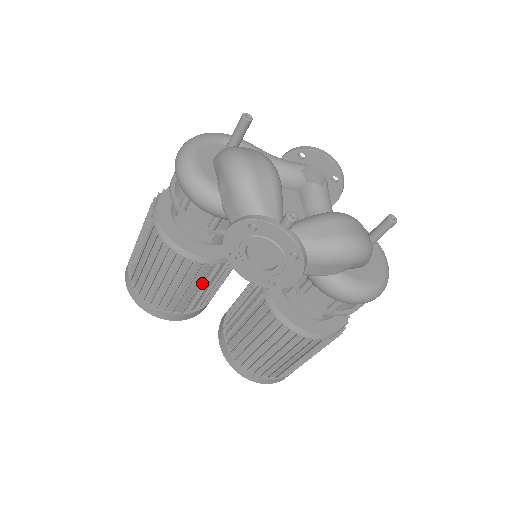
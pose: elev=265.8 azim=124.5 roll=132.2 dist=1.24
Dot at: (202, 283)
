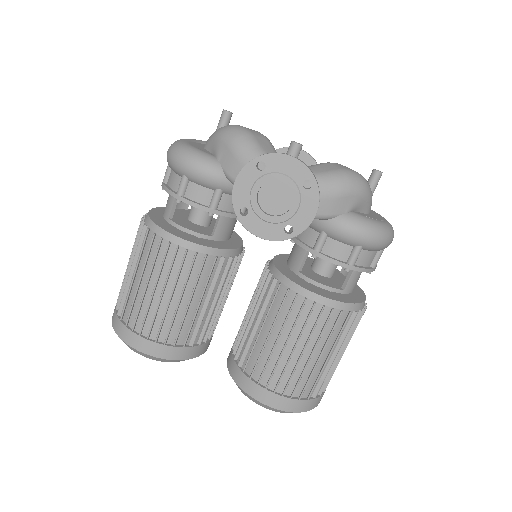
Dot at: (206, 291)
